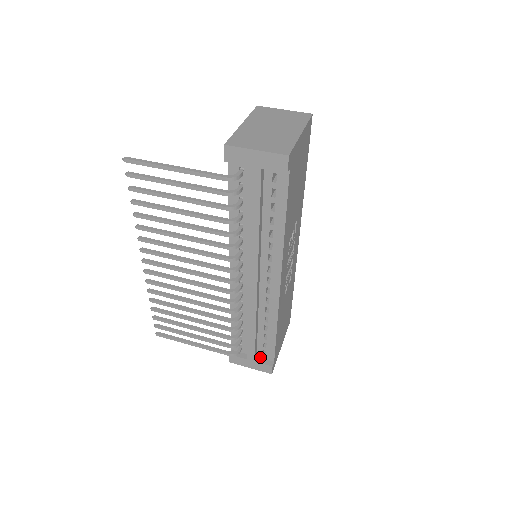
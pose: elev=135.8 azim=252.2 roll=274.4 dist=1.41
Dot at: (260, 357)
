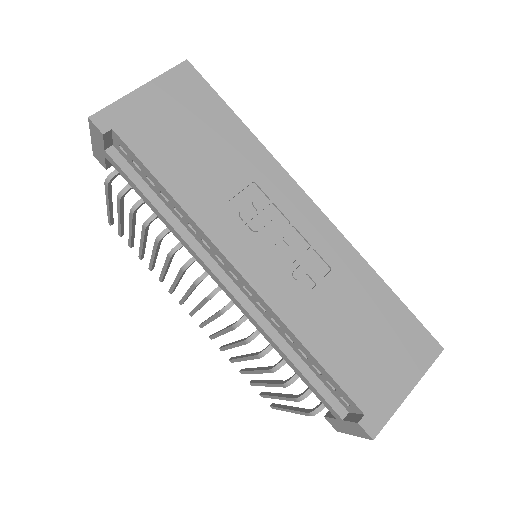
Dot at: (351, 412)
